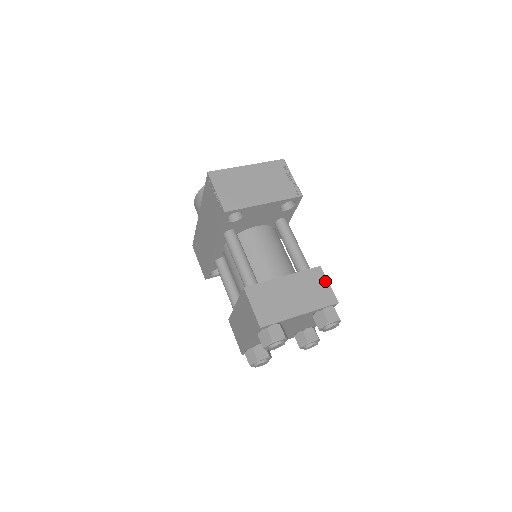
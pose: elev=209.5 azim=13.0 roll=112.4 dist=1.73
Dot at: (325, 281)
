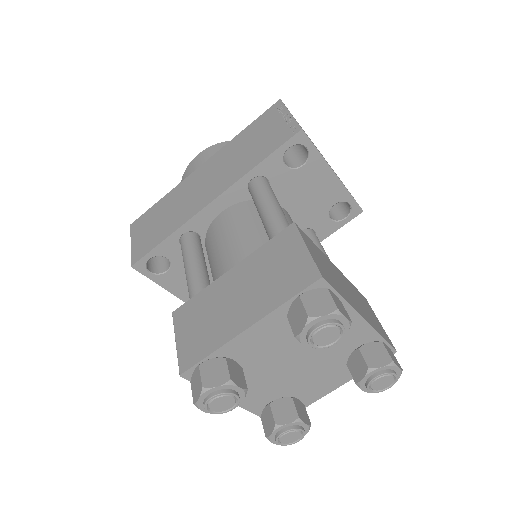
Dot at: occluded
